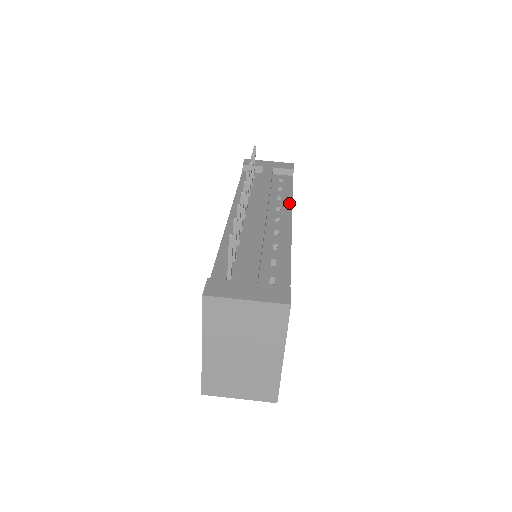
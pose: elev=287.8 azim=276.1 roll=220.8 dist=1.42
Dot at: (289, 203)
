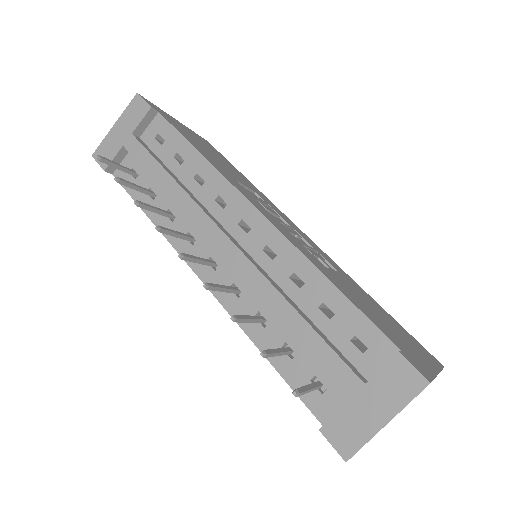
Dot at: (217, 177)
